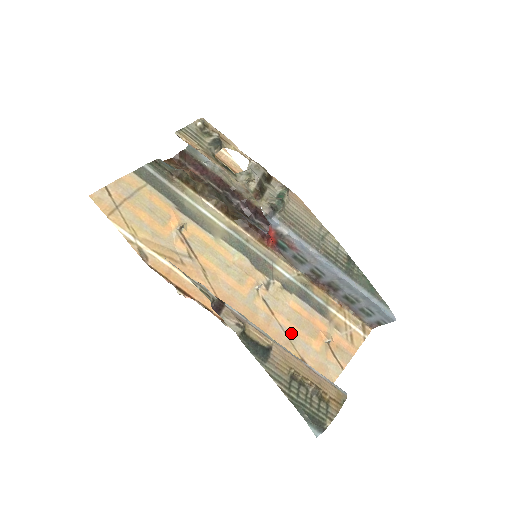
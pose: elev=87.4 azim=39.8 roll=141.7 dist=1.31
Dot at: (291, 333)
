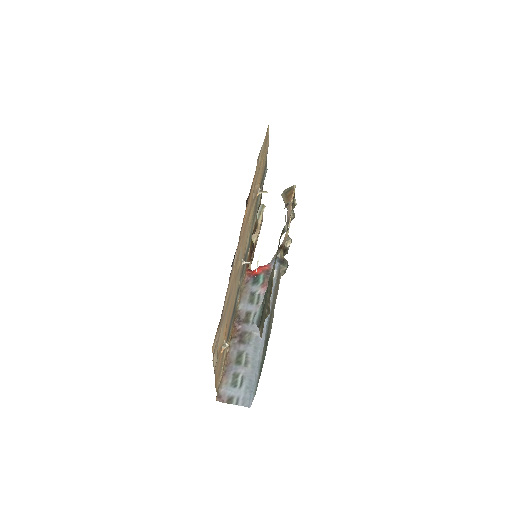
Dot at: (230, 300)
